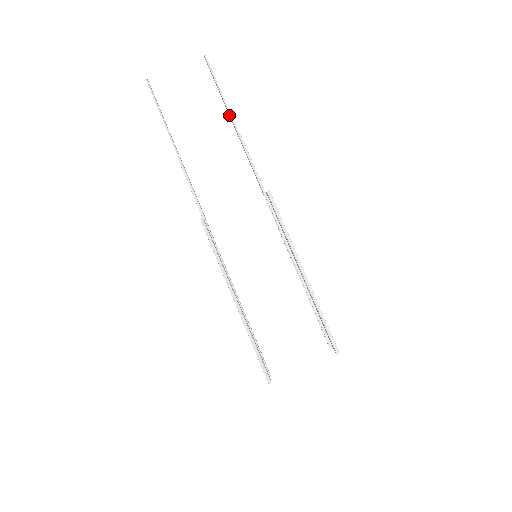
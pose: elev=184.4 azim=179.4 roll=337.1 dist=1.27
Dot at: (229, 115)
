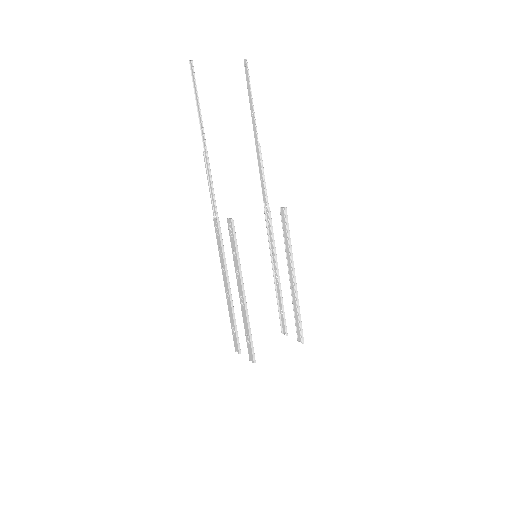
Dot at: (253, 123)
